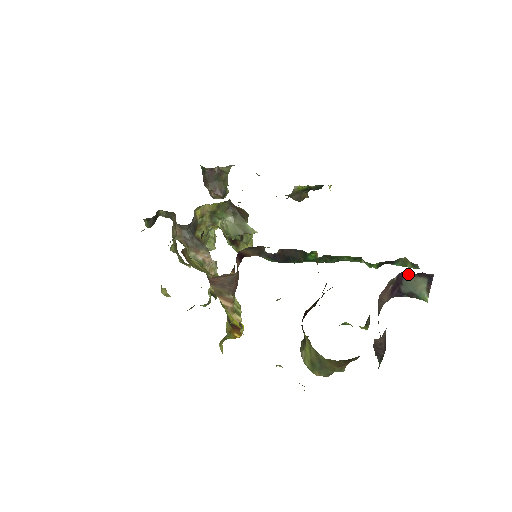
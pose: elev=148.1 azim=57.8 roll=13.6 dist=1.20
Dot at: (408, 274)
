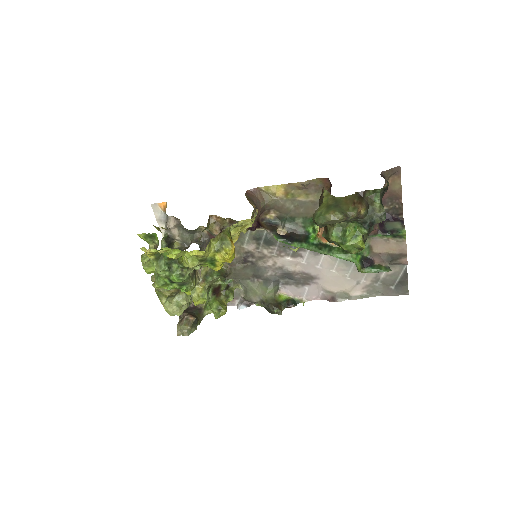
Dot at: (387, 221)
